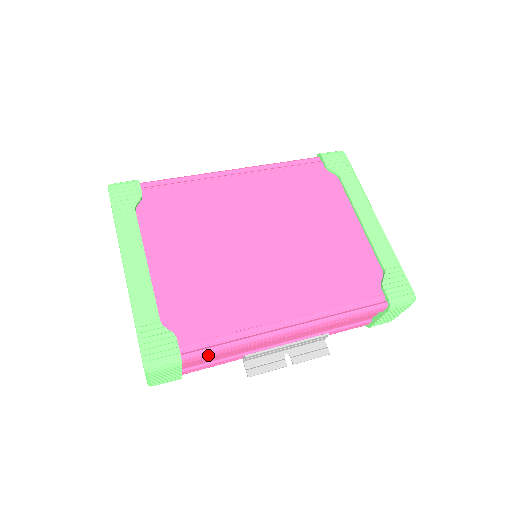
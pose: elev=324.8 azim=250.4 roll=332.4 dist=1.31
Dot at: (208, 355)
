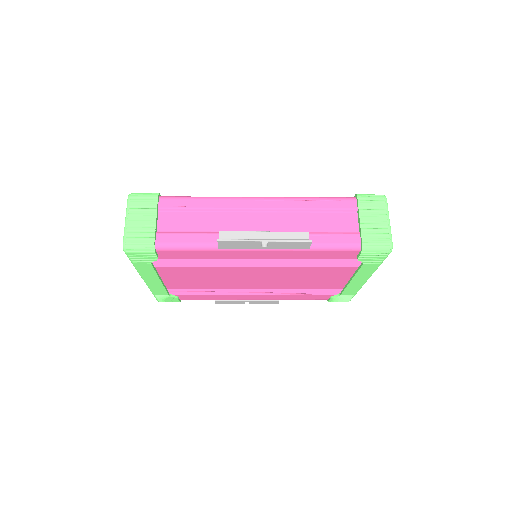
Dot at: (182, 208)
